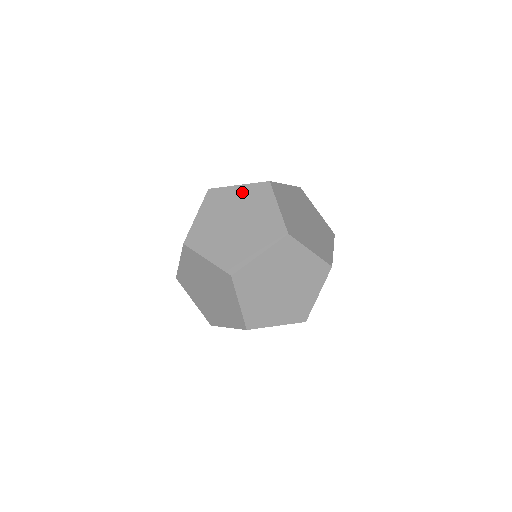
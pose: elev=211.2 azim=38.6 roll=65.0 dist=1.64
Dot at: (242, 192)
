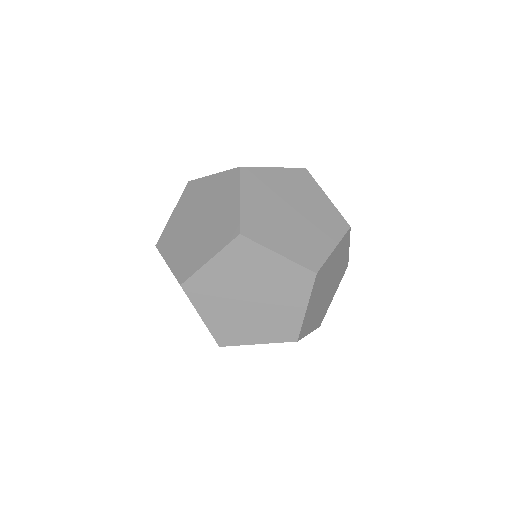
Dot at: occluded
